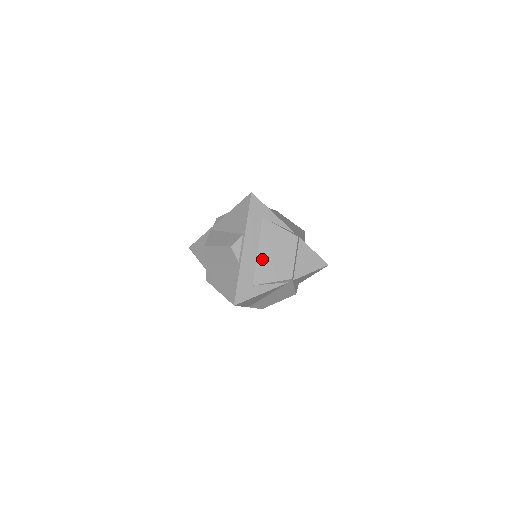
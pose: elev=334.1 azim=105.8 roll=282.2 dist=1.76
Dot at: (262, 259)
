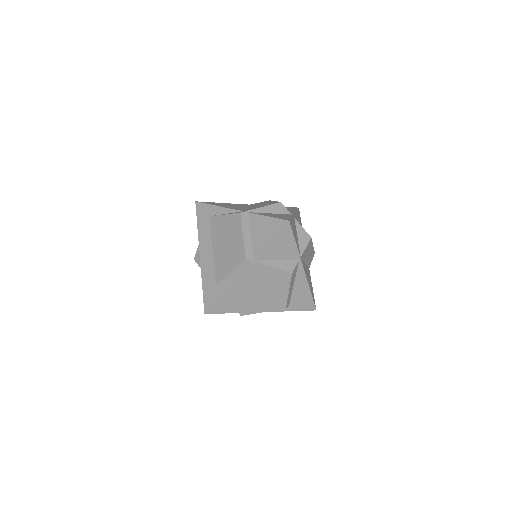
Dot at: (218, 255)
